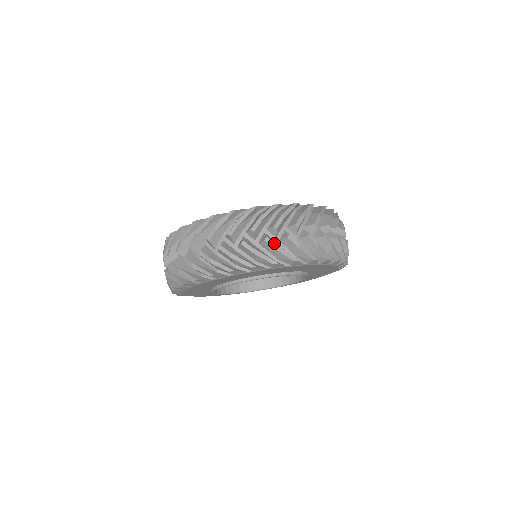
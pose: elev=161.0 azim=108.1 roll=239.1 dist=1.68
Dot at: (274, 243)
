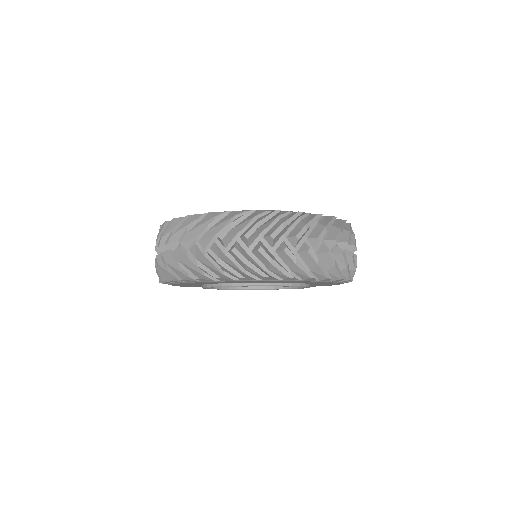
Dot at: (293, 255)
